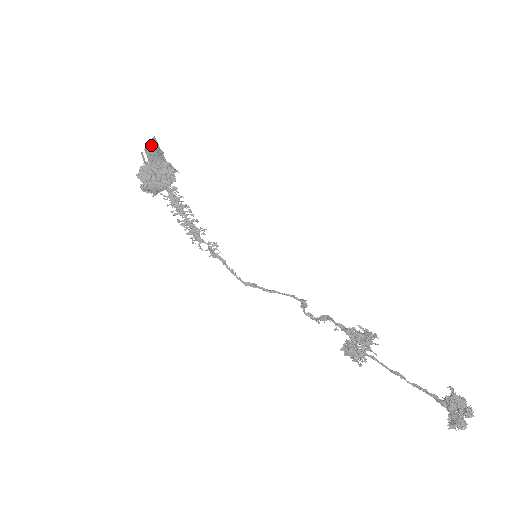
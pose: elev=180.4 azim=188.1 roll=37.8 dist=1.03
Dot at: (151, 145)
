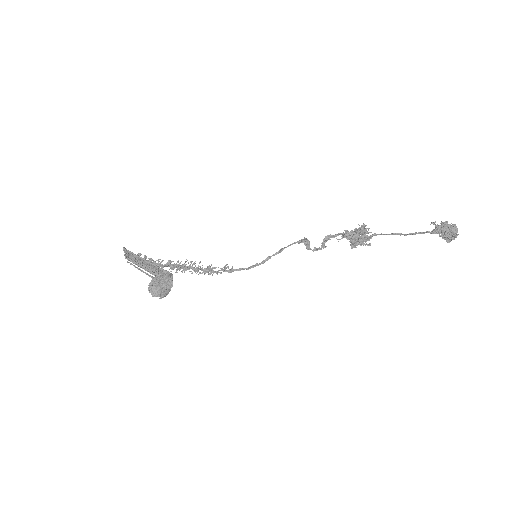
Dot at: (130, 259)
